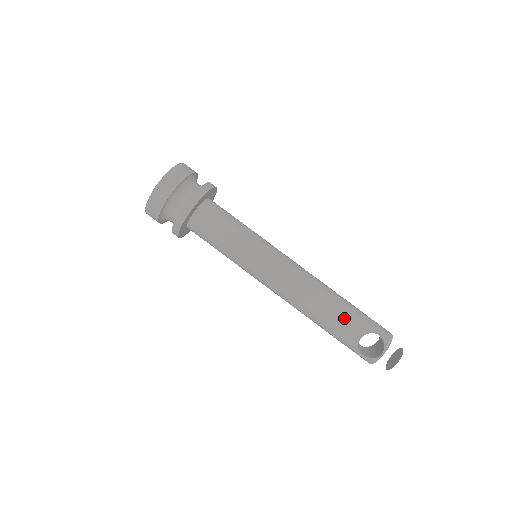
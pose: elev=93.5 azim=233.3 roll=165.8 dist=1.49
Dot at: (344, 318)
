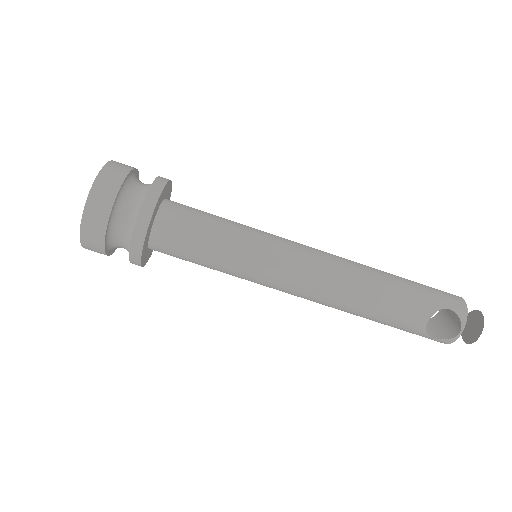
Dot at: (399, 303)
